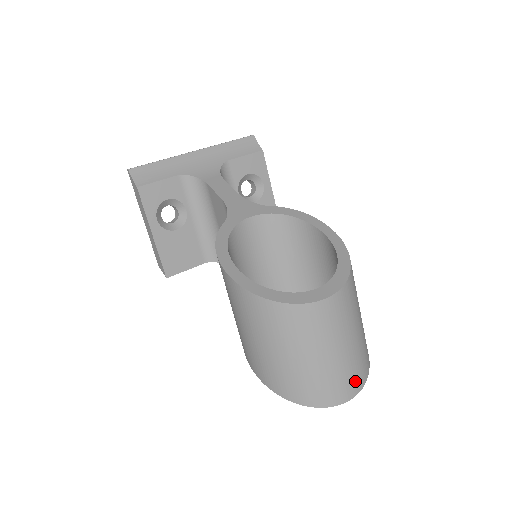
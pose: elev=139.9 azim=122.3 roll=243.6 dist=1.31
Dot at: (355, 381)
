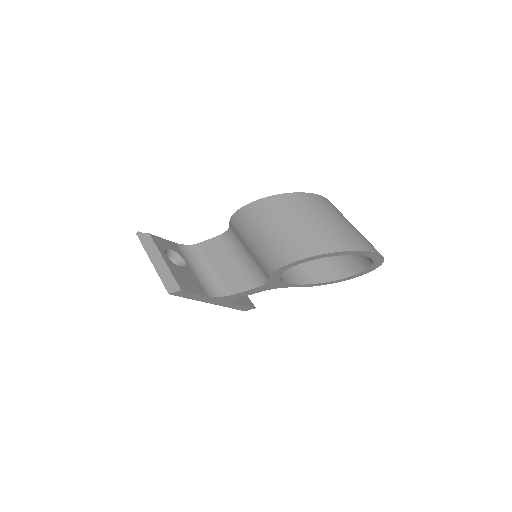
Dot at: occluded
